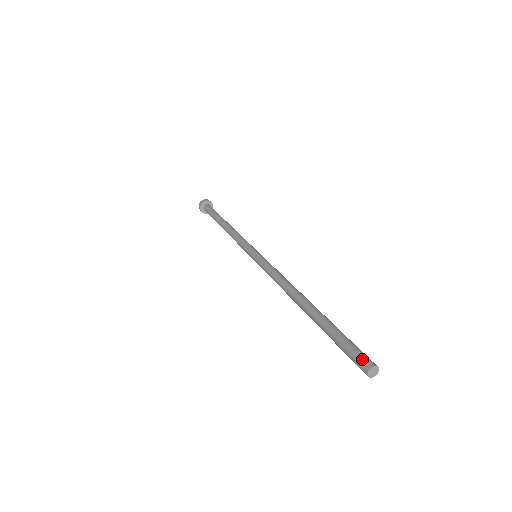
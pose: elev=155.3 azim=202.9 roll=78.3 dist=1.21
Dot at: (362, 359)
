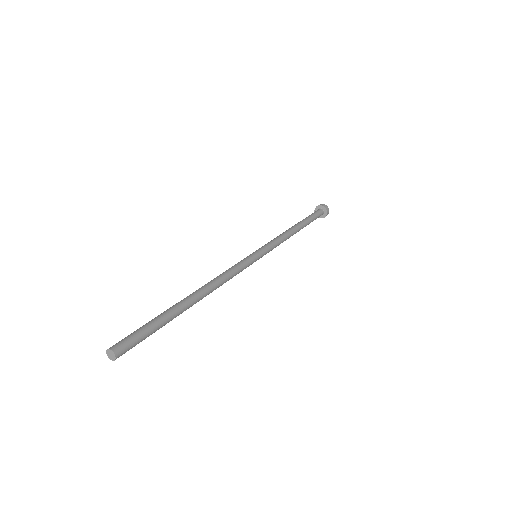
Dot at: (116, 345)
